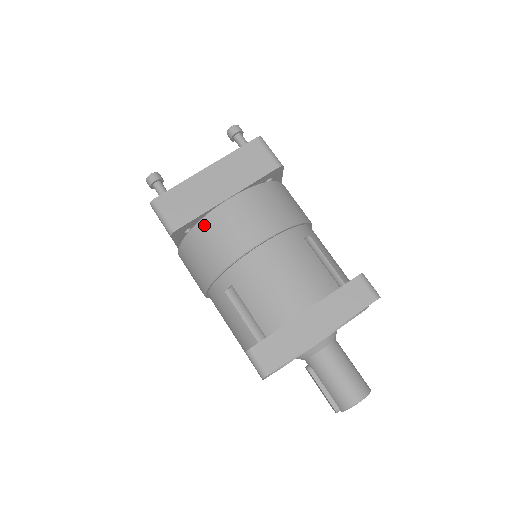
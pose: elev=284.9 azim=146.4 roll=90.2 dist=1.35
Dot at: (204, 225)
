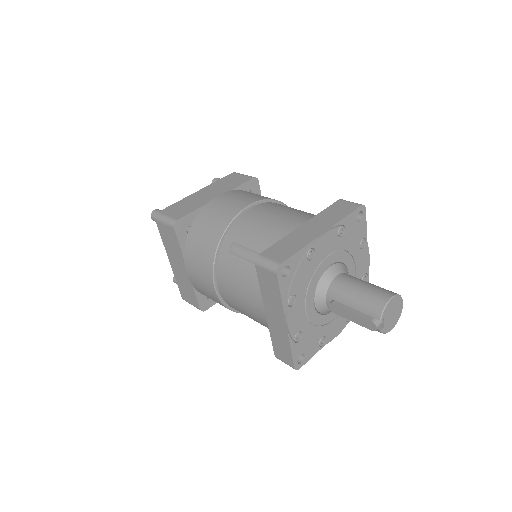
Dot at: (201, 215)
